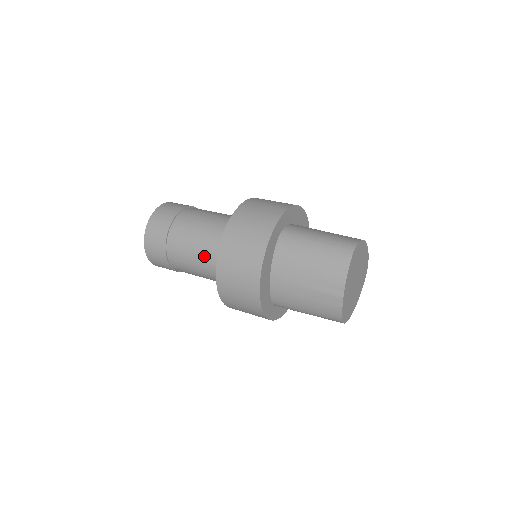
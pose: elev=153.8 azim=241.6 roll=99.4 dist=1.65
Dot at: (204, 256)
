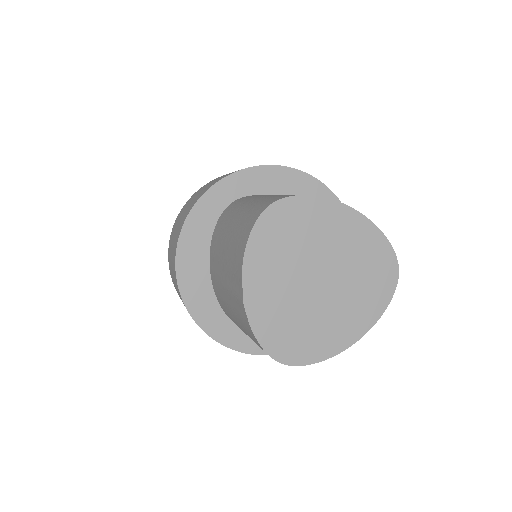
Dot at: occluded
